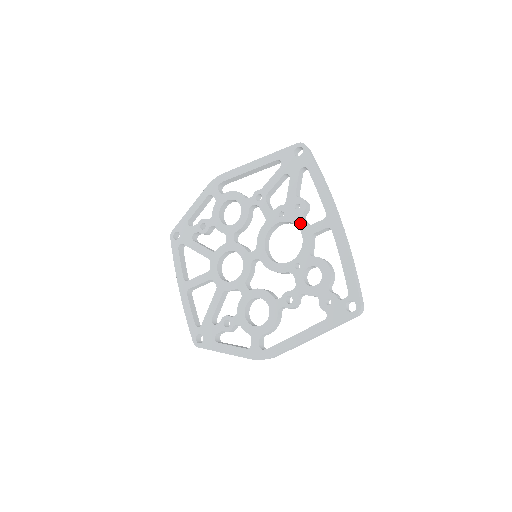
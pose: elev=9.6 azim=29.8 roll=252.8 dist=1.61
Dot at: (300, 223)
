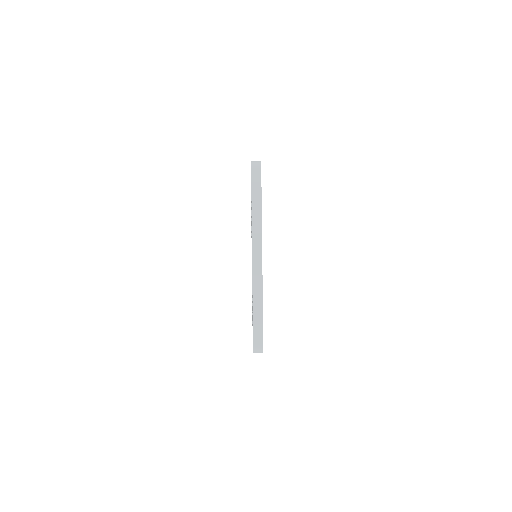
Dot at: occluded
